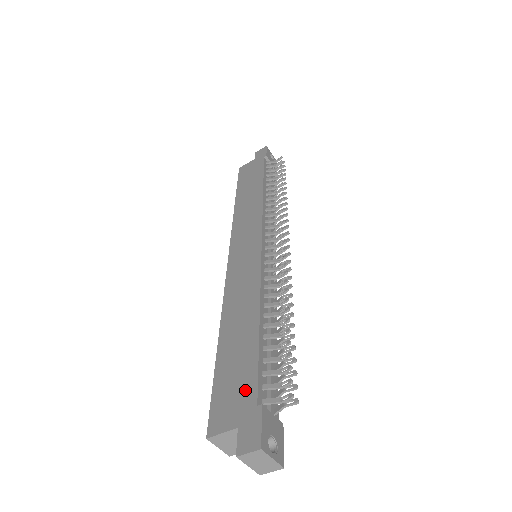
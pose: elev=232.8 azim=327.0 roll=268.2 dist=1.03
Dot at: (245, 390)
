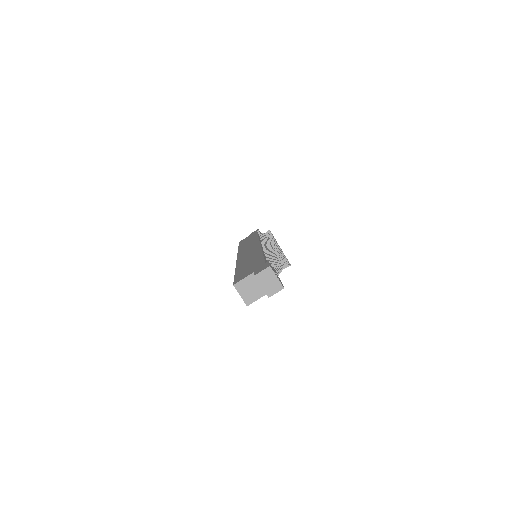
Dot at: (257, 265)
